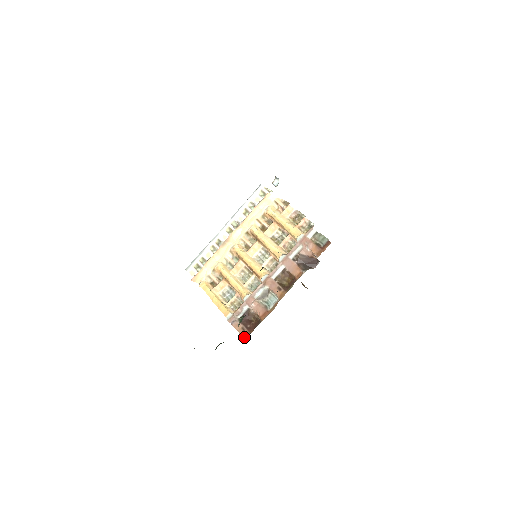
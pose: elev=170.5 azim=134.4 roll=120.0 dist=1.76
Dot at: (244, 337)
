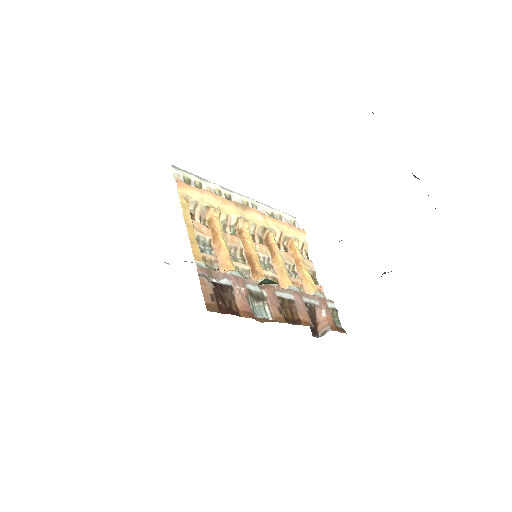
Dot at: (209, 306)
